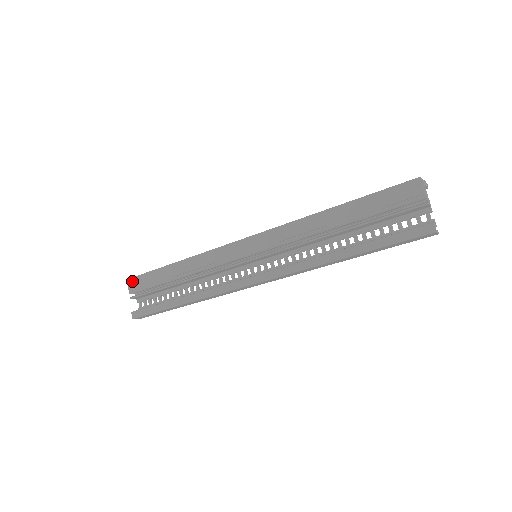
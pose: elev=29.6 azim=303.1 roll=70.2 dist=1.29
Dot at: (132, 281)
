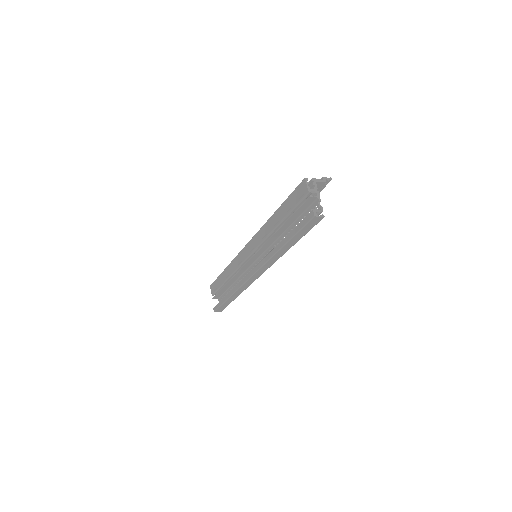
Dot at: (212, 287)
